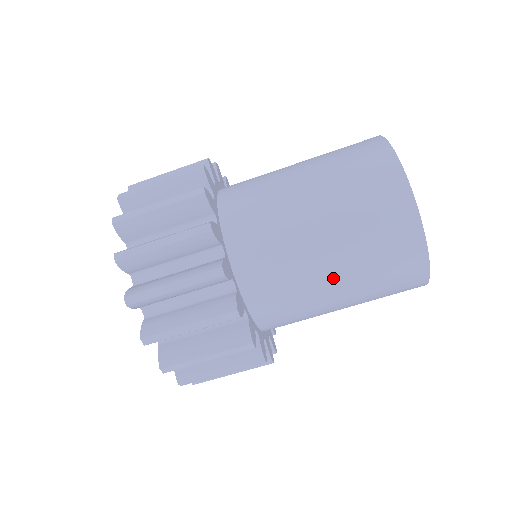
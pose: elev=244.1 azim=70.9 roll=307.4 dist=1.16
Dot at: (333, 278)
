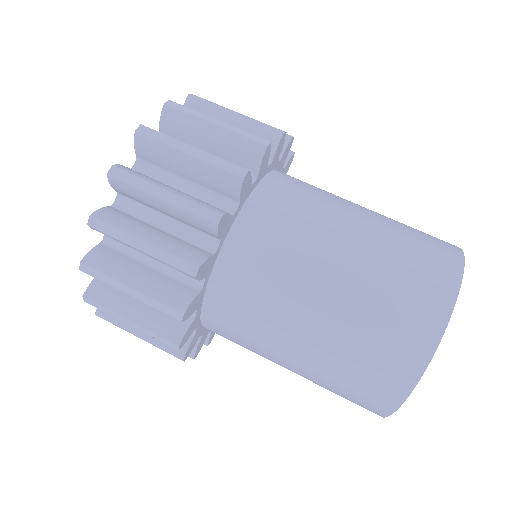
Dot at: (298, 351)
